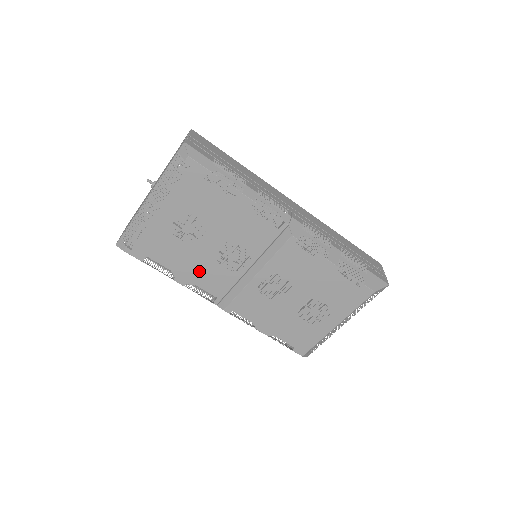
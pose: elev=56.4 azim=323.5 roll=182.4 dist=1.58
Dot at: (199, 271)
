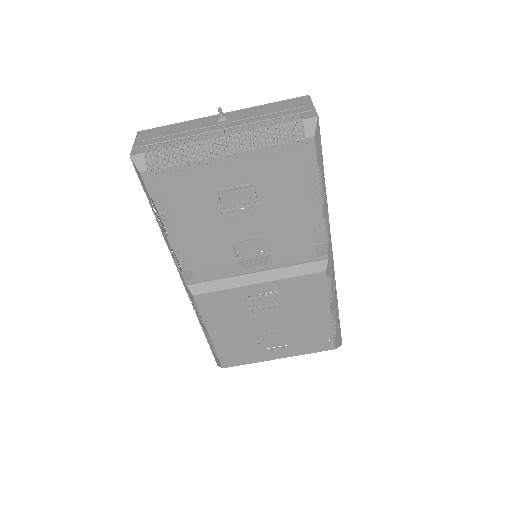
Dot at: (204, 245)
